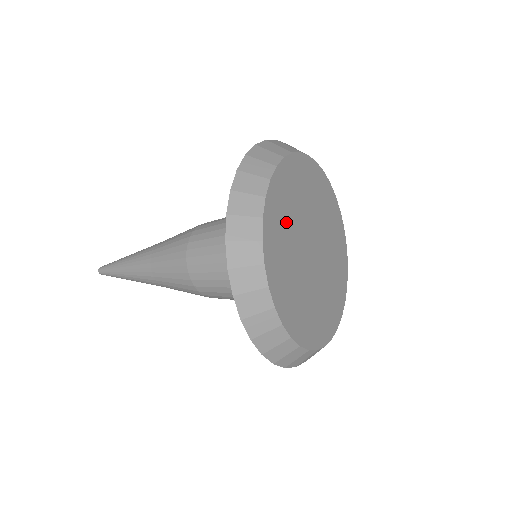
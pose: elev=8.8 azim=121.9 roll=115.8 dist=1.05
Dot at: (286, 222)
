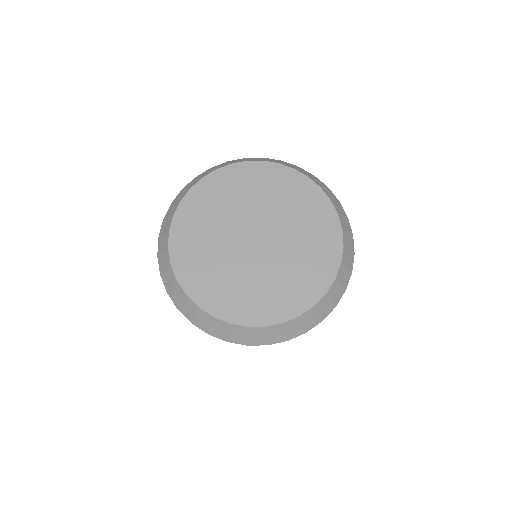
Dot at: (203, 236)
